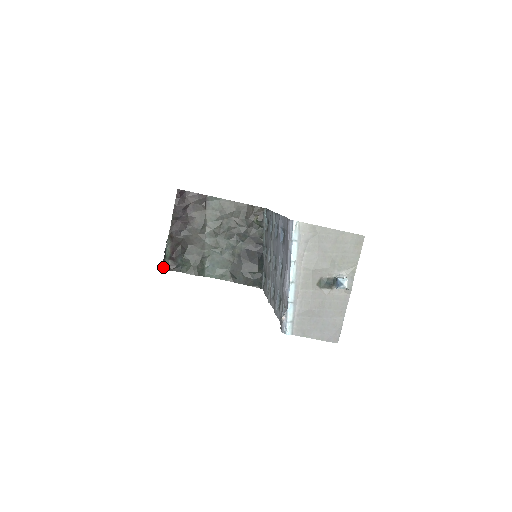
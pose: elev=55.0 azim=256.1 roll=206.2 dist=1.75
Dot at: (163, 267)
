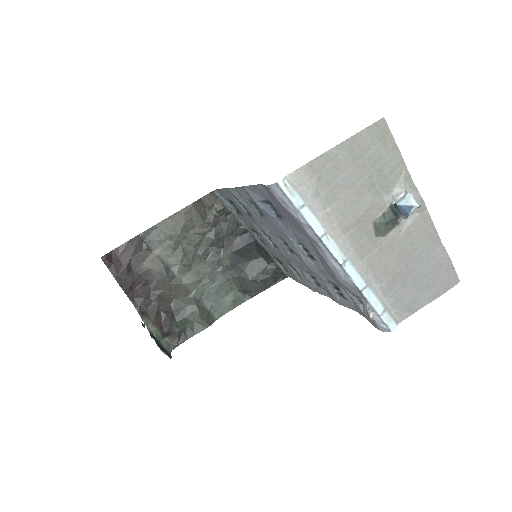
Dot at: (165, 354)
